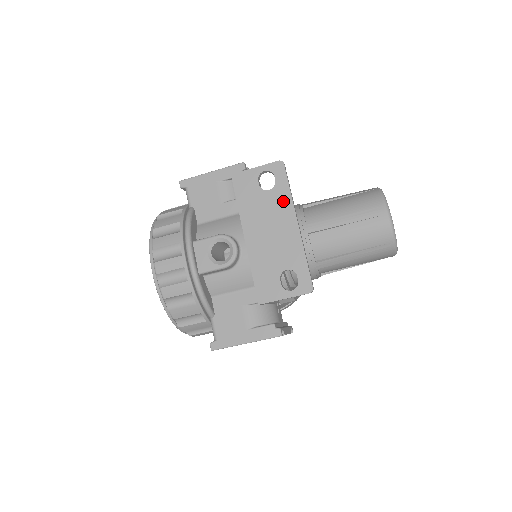
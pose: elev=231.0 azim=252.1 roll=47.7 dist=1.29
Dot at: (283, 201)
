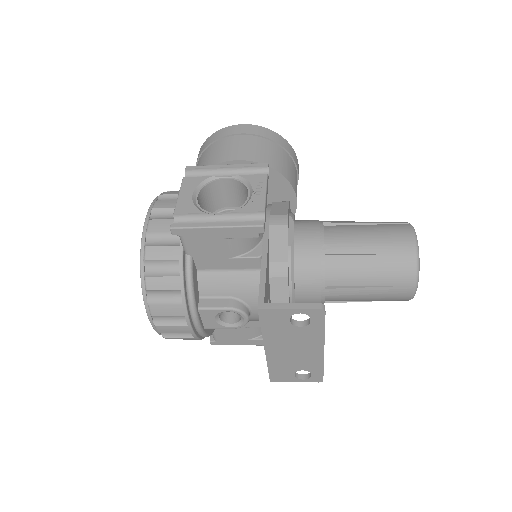
Dot at: (314, 336)
